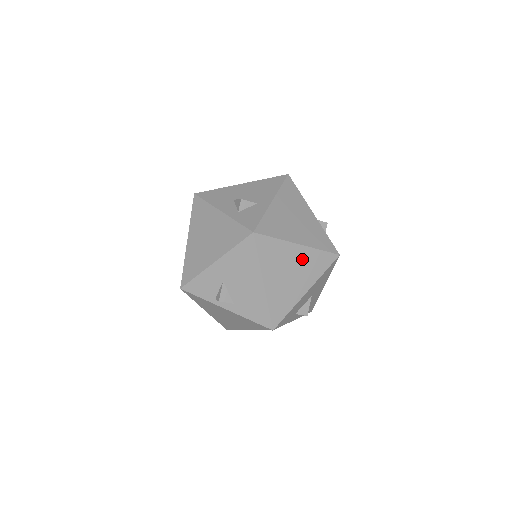
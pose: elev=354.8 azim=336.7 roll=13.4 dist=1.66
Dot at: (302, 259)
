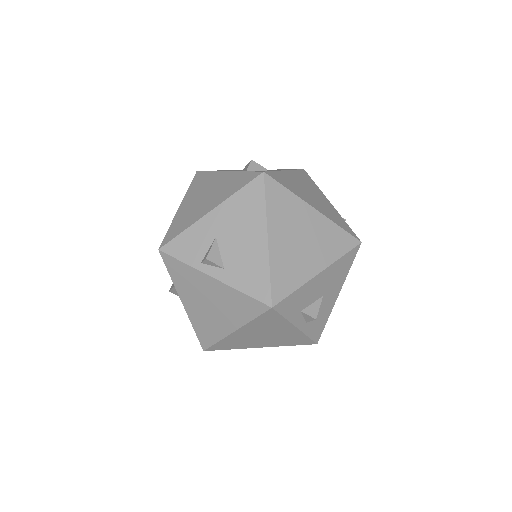
Dot at: (317, 228)
